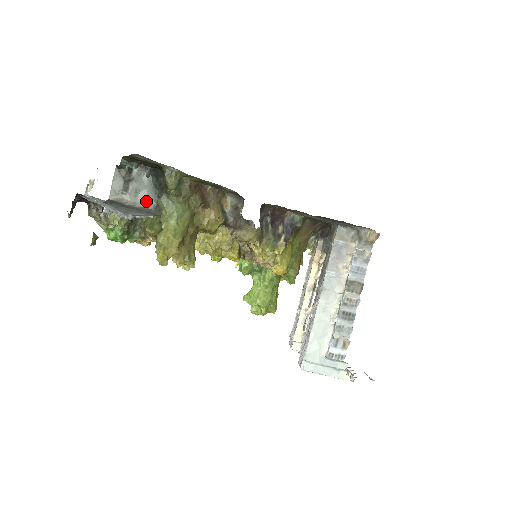
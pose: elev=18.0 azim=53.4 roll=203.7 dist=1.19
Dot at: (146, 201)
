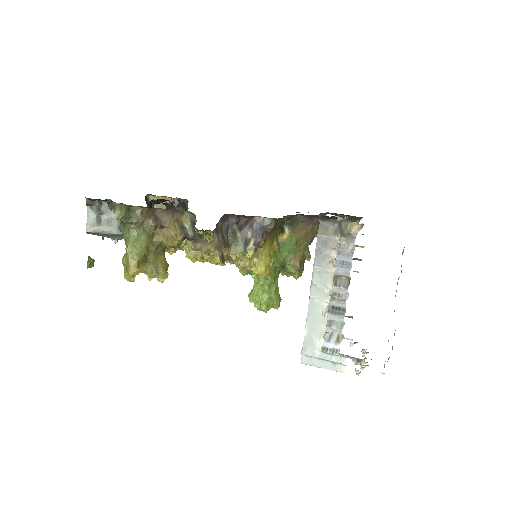
Dot at: (117, 228)
